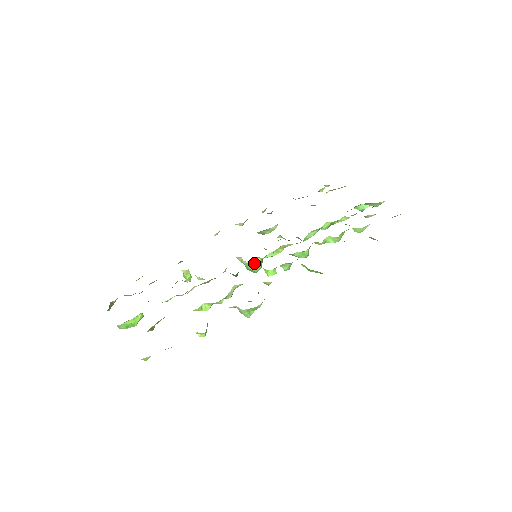
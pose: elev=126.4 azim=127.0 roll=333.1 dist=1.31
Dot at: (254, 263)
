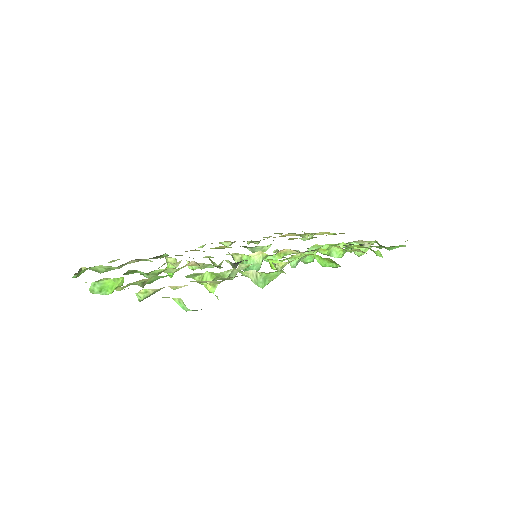
Dot at: (256, 258)
